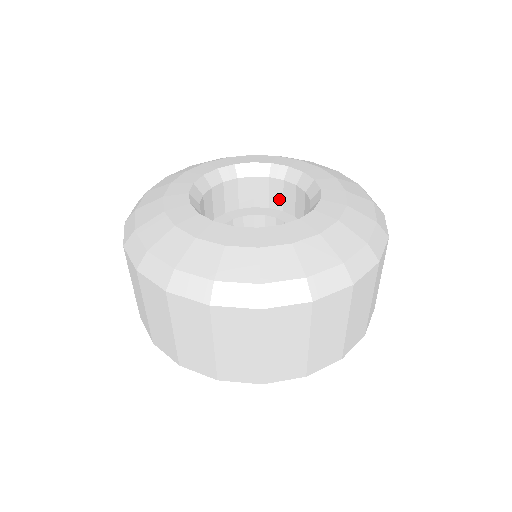
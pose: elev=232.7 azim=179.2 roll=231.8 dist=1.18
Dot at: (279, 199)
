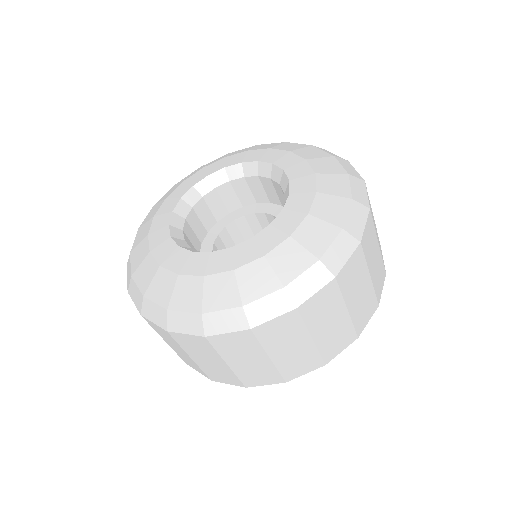
Dot at: (274, 195)
